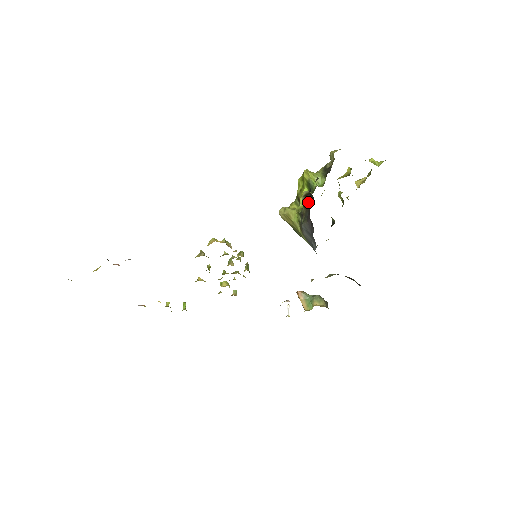
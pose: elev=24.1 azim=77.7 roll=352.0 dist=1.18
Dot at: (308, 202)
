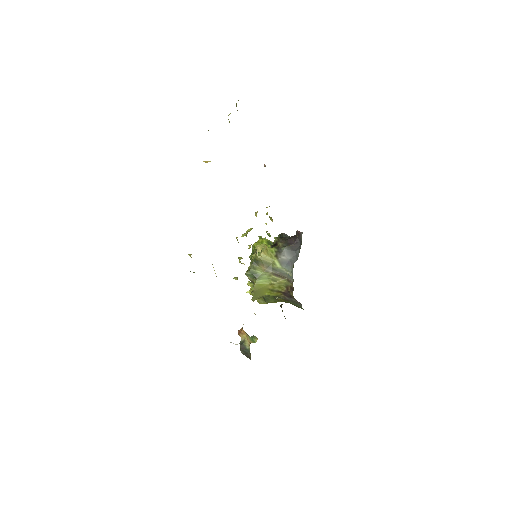
Dot at: (284, 240)
